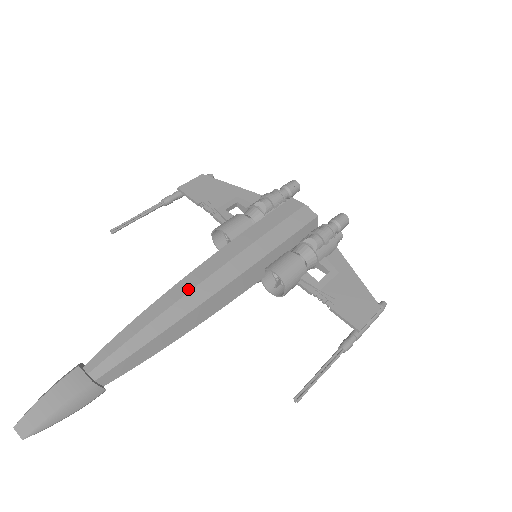
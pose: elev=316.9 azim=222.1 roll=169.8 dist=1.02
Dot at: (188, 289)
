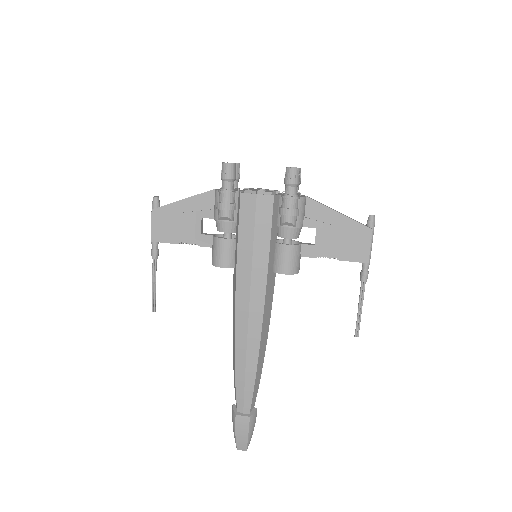
Dot at: (245, 337)
